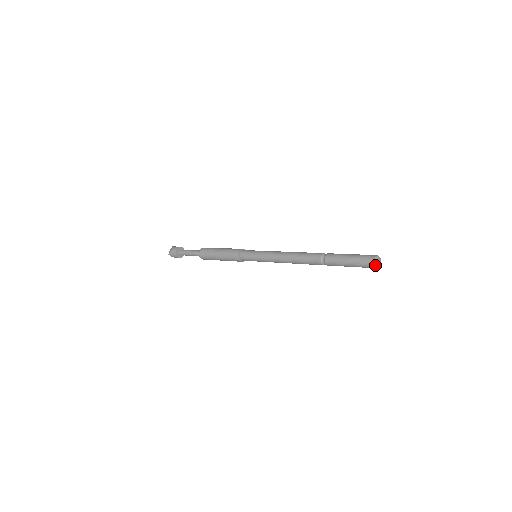
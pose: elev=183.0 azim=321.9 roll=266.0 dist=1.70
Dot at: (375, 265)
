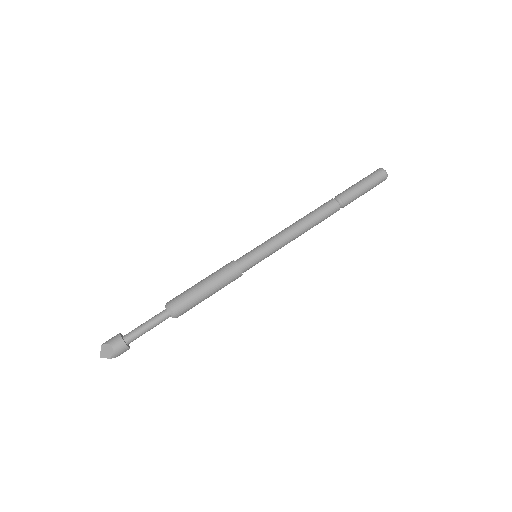
Dot at: occluded
